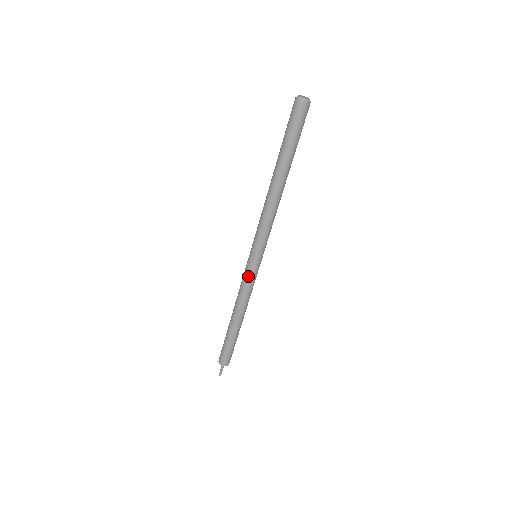
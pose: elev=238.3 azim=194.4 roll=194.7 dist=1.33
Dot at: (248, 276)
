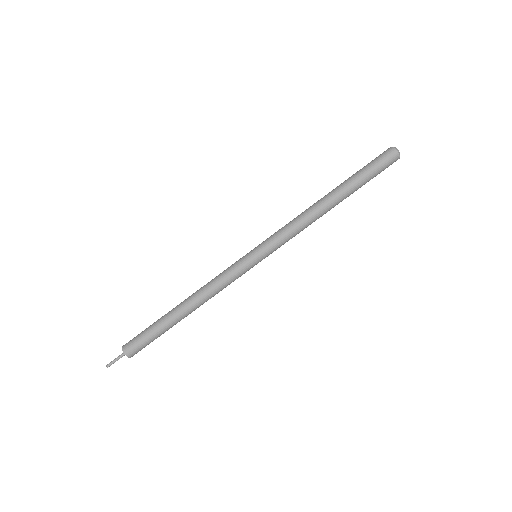
Dot at: (237, 270)
